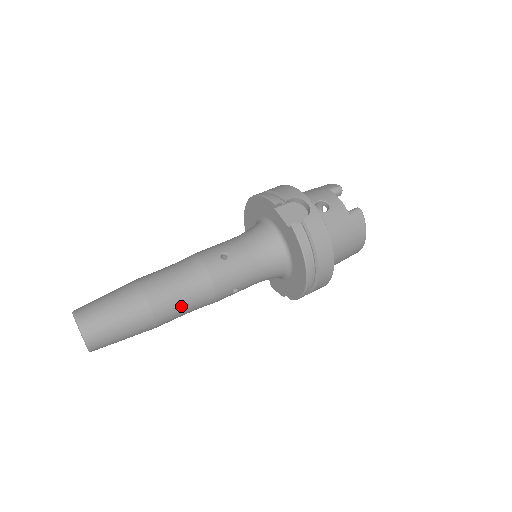
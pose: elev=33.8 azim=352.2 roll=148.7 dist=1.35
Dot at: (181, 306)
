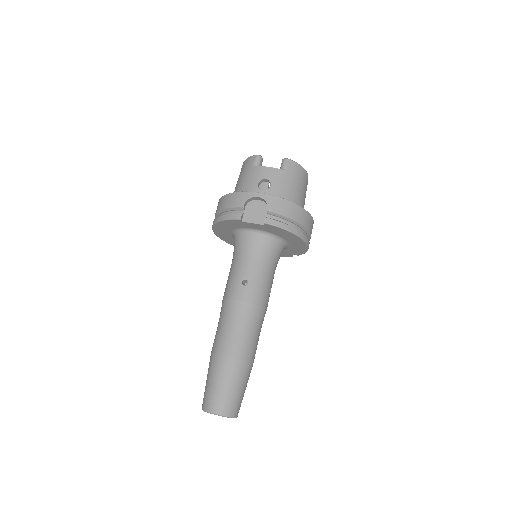
Dot at: (255, 338)
